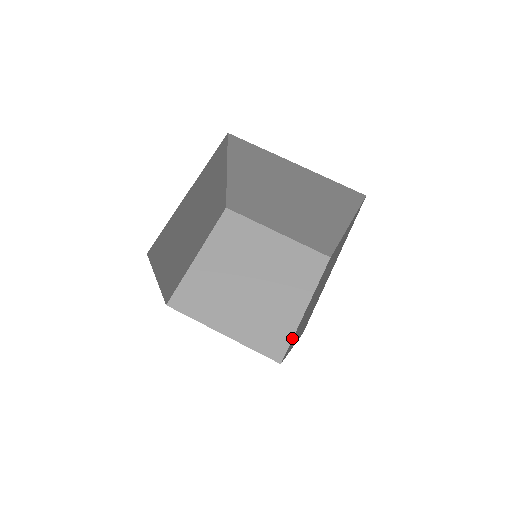
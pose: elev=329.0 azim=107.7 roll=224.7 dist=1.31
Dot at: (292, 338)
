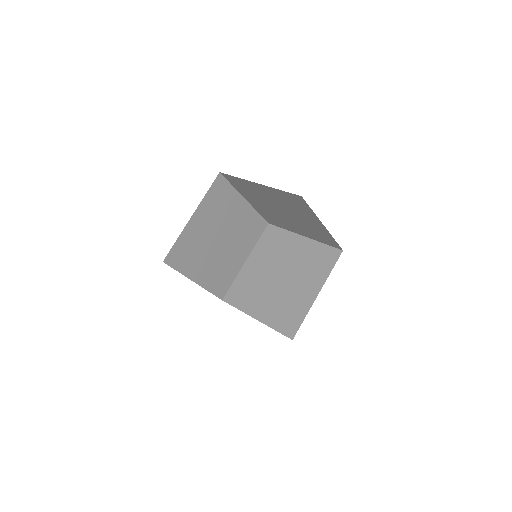
Dot at: (303, 319)
